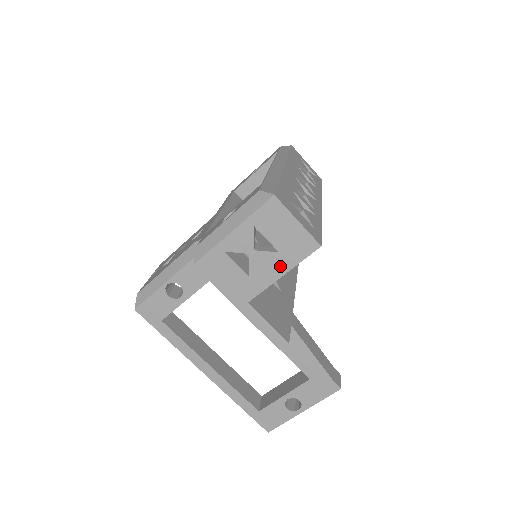
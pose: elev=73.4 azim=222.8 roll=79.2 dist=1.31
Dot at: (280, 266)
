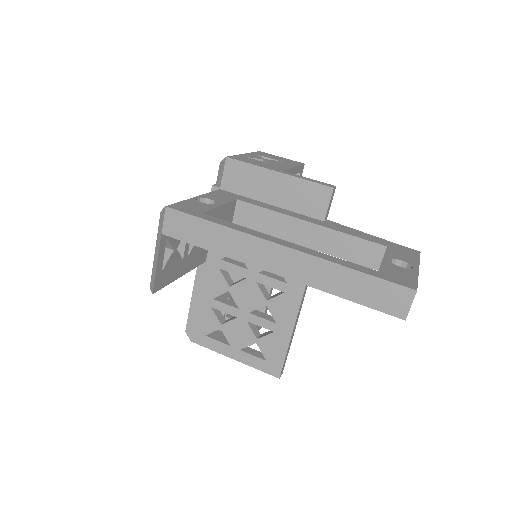
Dot at: (288, 165)
